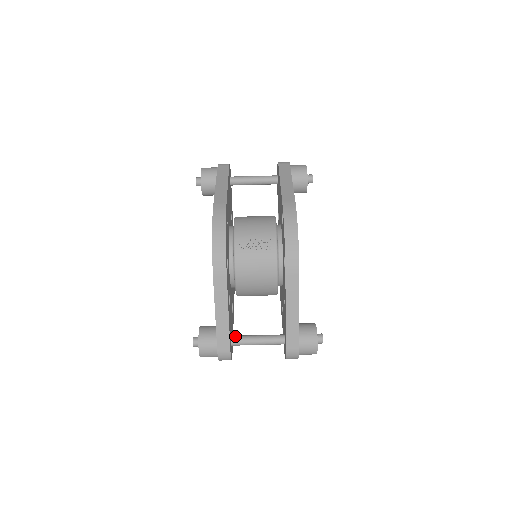
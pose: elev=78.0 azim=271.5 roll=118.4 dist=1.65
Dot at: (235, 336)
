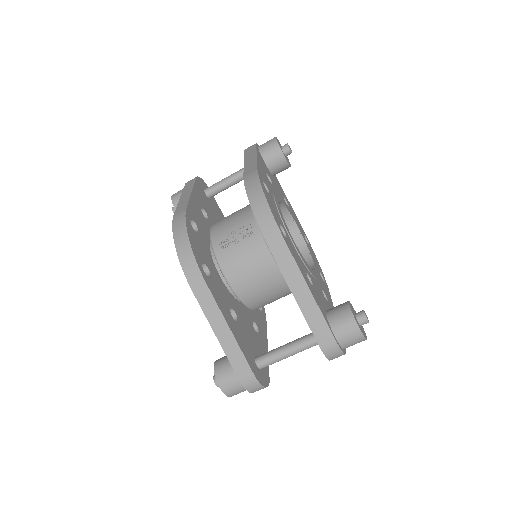
Dot at: (259, 356)
